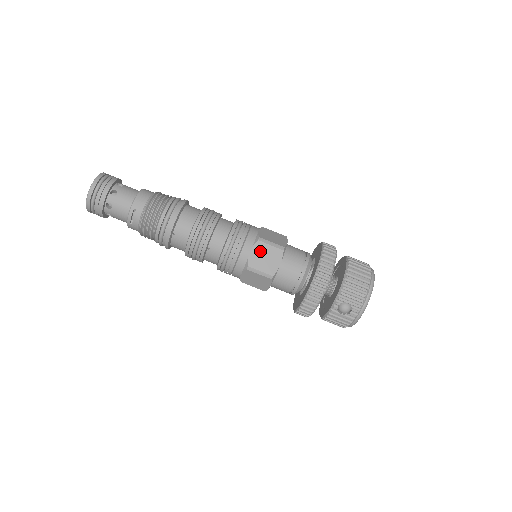
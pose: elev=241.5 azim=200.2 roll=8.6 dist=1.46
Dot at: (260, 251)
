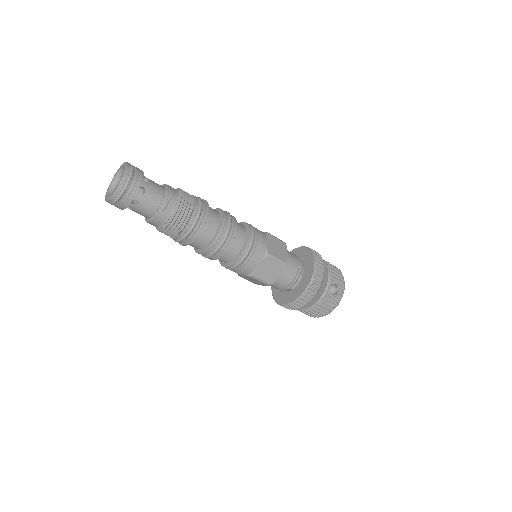
Dot at: (273, 242)
